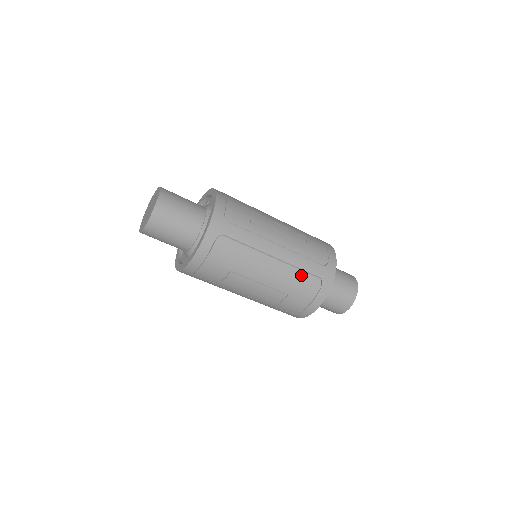
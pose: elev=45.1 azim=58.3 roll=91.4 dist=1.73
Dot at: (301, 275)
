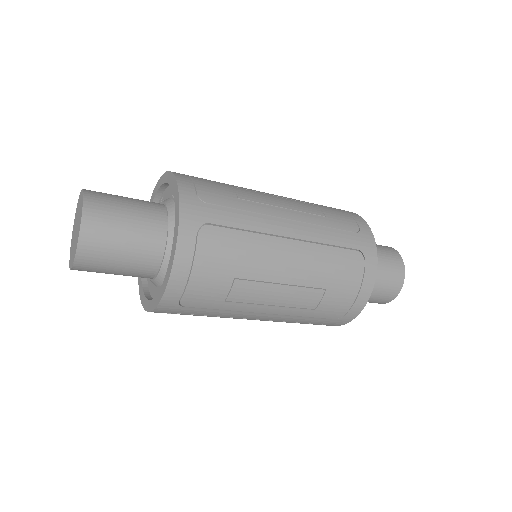
Dot at: (334, 253)
